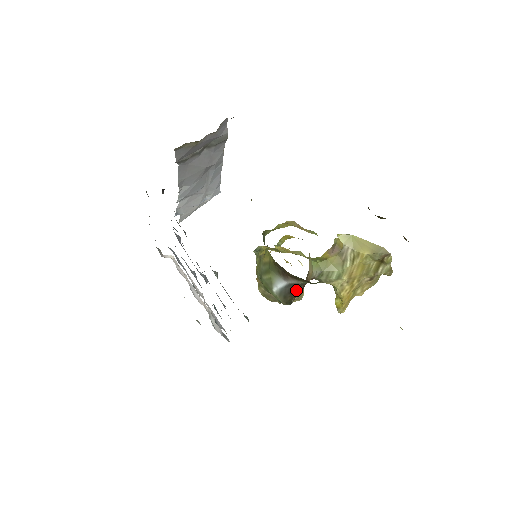
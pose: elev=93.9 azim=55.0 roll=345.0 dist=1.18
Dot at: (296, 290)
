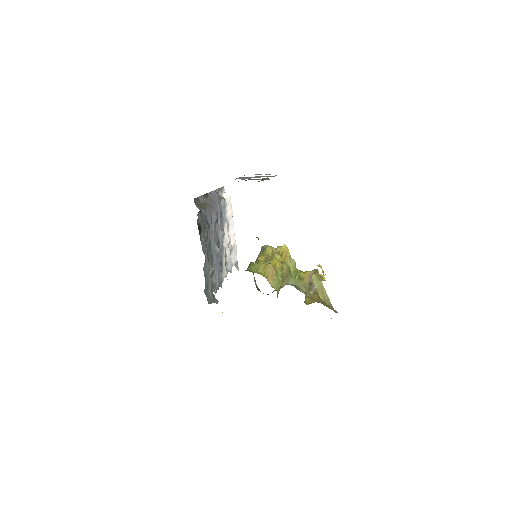
Dot at: occluded
